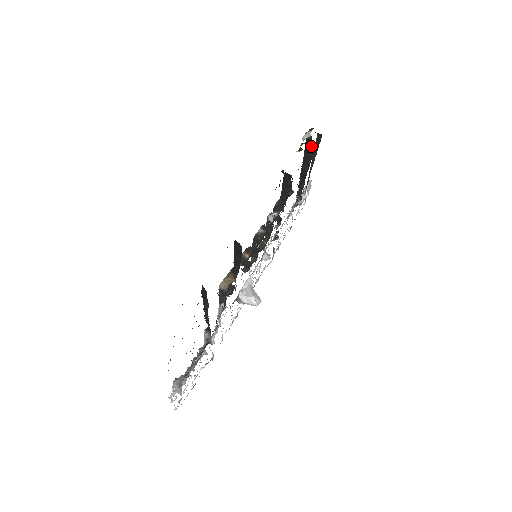
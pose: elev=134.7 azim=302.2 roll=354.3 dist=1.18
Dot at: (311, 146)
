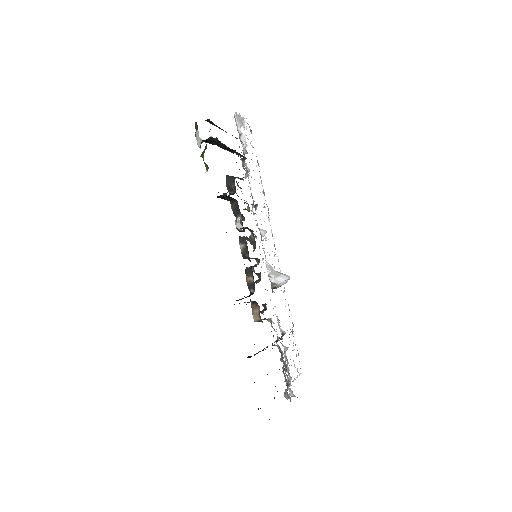
Dot at: (210, 139)
